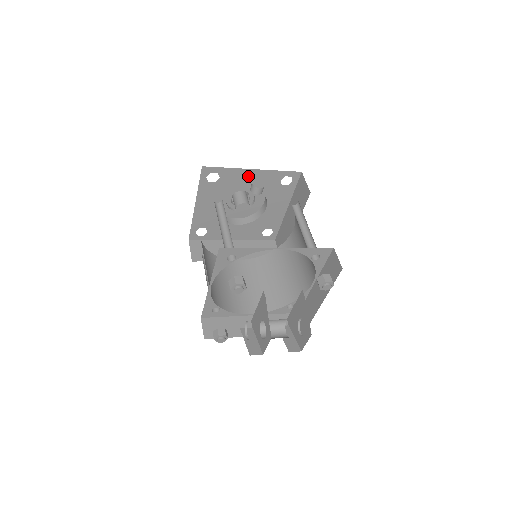
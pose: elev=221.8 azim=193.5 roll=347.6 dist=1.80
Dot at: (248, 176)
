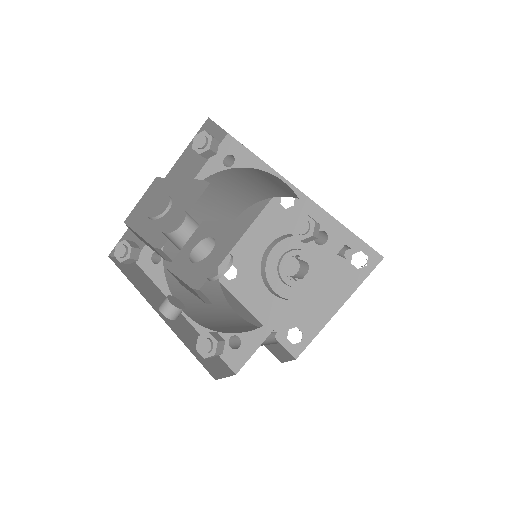
Dot at: occluded
